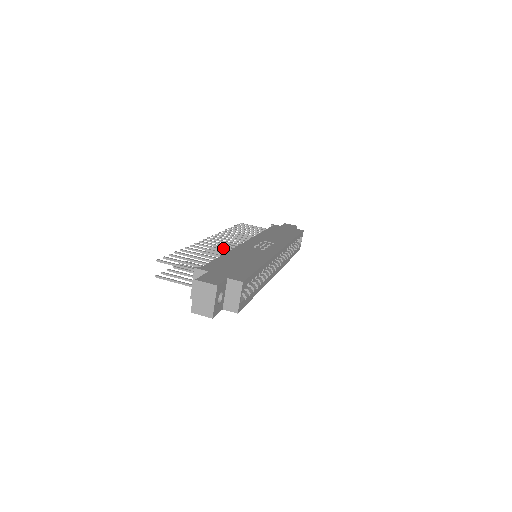
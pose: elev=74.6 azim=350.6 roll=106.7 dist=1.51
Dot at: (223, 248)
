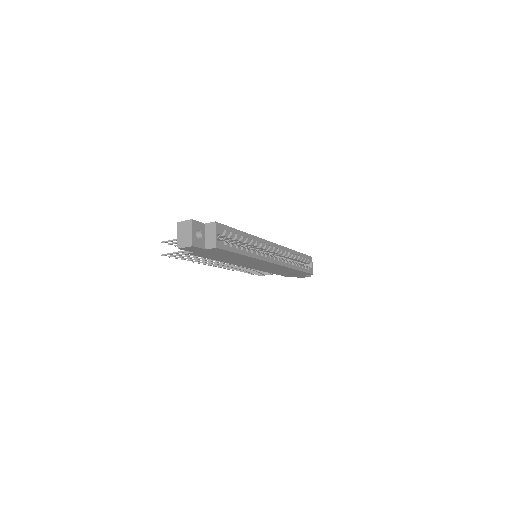
Dot at: (235, 267)
